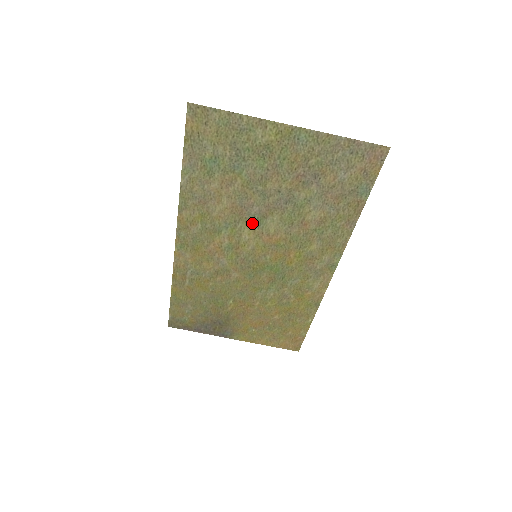
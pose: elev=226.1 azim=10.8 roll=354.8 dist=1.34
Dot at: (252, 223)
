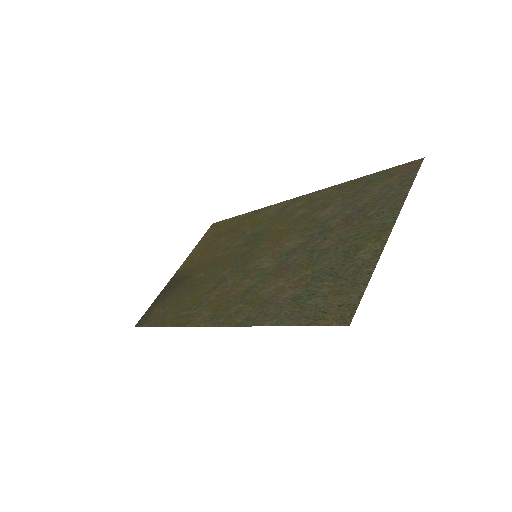
Dot at: (280, 260)
